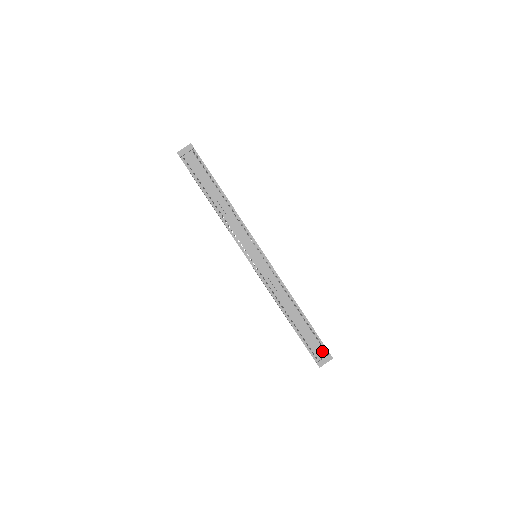
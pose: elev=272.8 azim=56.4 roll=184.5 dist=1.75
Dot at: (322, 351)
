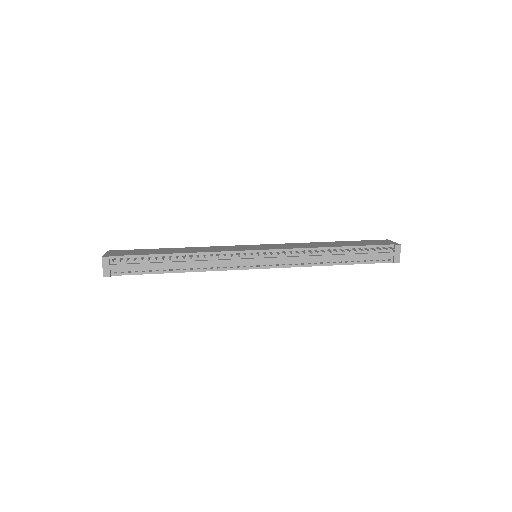
Dot at: (387, 251)
